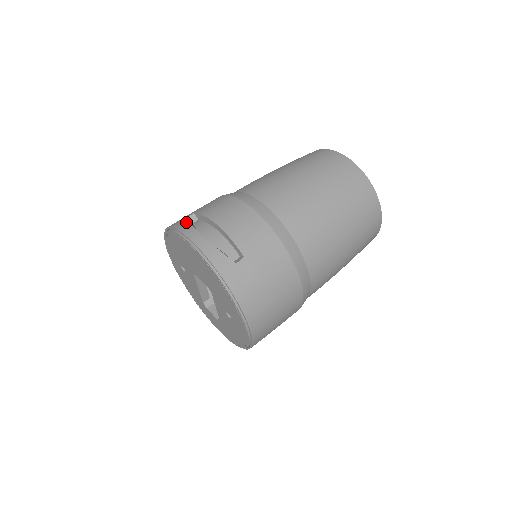
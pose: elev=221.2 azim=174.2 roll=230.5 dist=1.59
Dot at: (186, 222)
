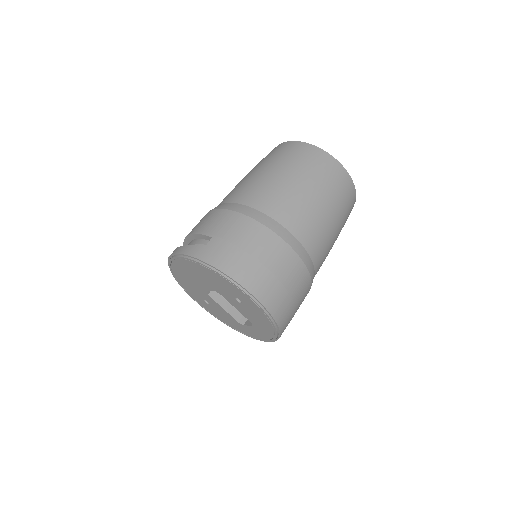
Dot at: occluded
